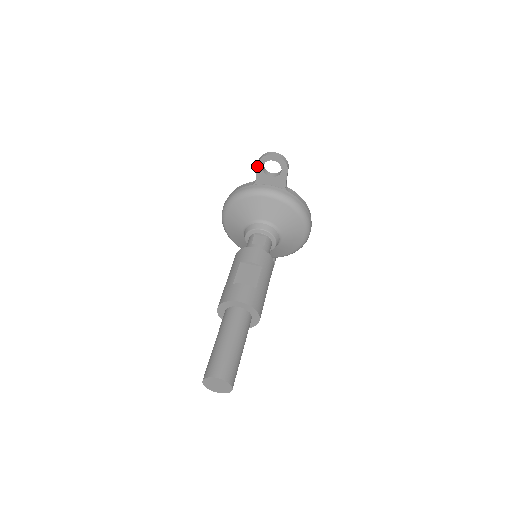
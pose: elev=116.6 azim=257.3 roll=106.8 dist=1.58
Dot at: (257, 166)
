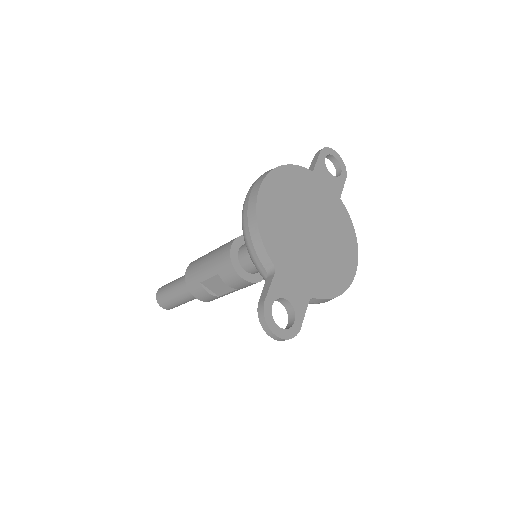
Dot at: (259, 301)
